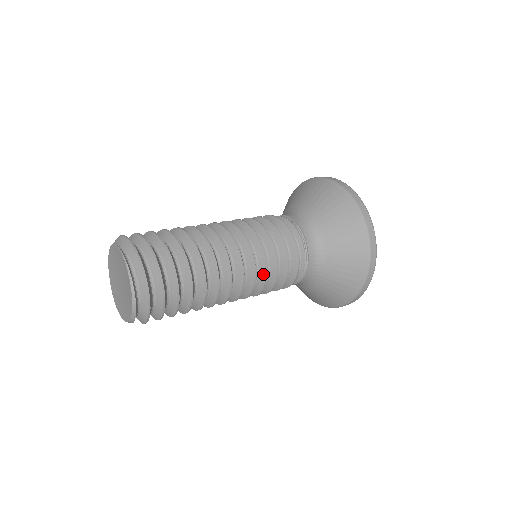
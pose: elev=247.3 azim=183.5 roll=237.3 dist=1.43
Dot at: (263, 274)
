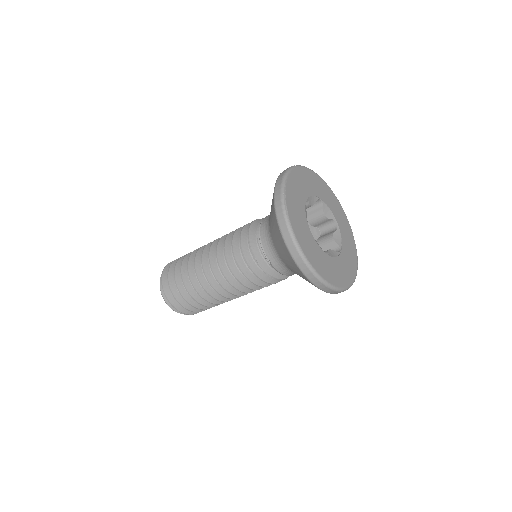
Dot at: (237, 280)
